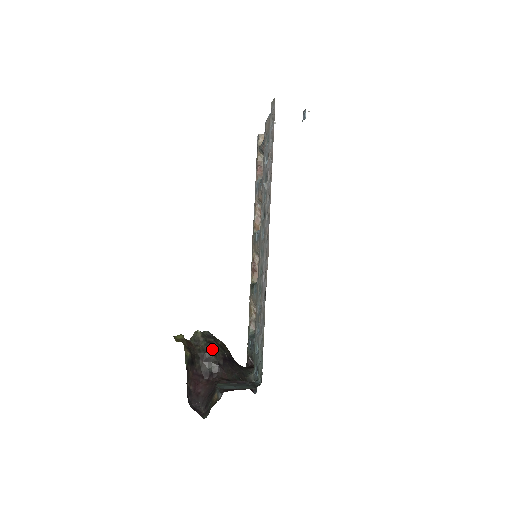
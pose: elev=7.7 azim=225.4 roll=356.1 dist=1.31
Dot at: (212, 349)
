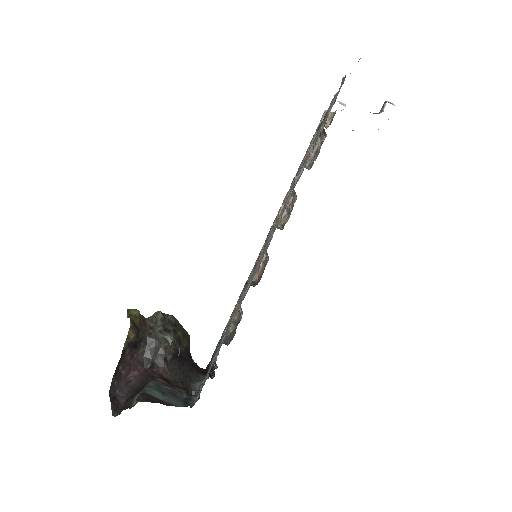
Dot at: (165, 339)
